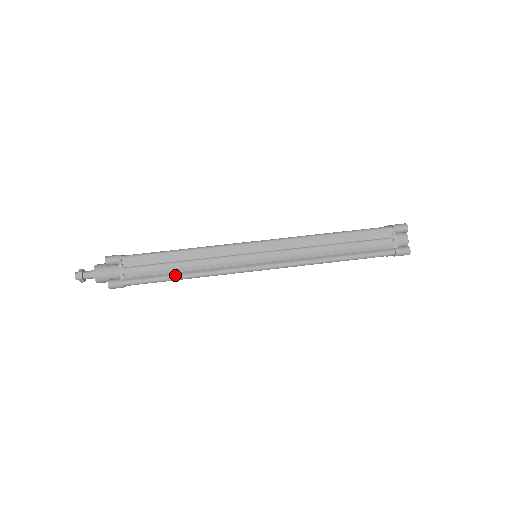
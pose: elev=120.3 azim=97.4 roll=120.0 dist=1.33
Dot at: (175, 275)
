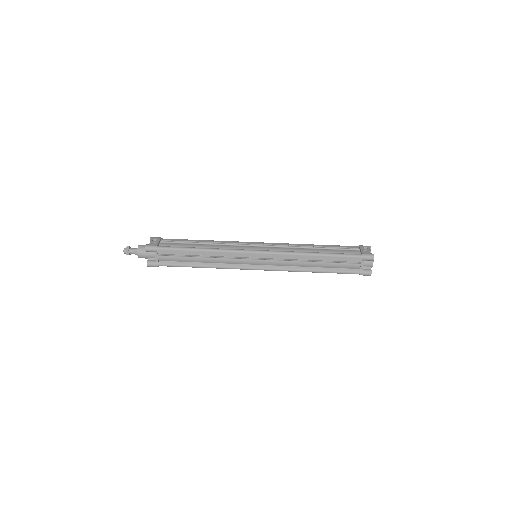
Dot at: (195, 265)
